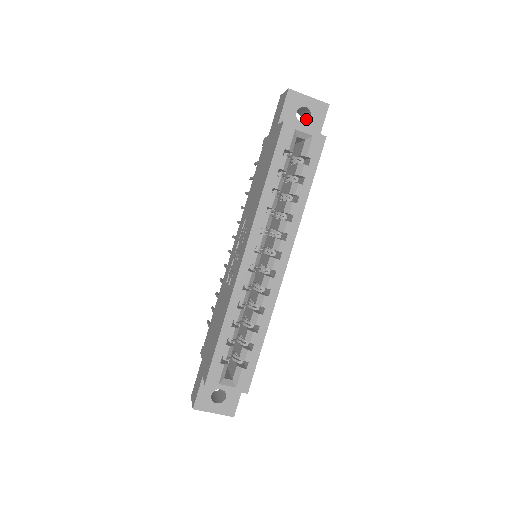
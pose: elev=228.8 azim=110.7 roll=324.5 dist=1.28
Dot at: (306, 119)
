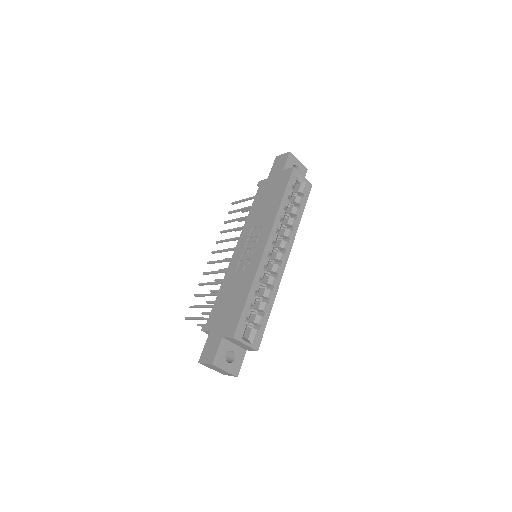
Dot at: occluded
